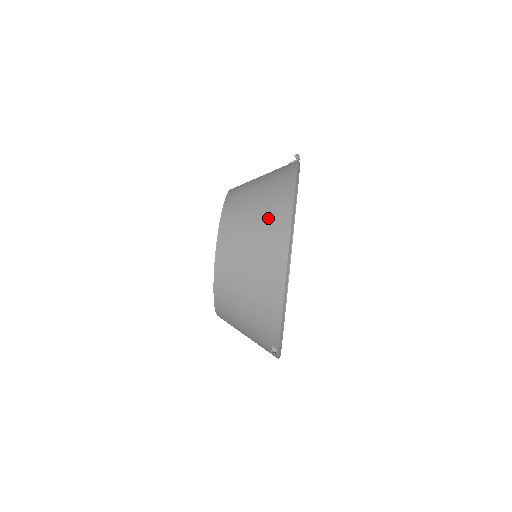
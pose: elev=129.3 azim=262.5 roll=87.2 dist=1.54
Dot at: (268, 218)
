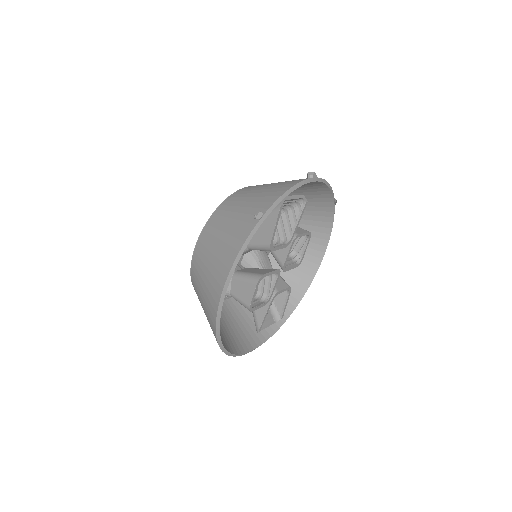
Dot at: (207, 301)
